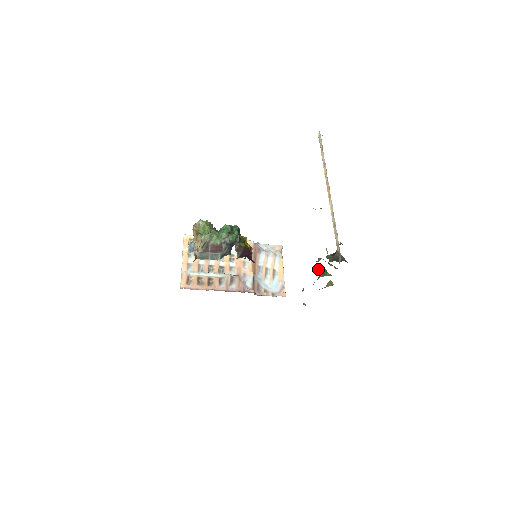
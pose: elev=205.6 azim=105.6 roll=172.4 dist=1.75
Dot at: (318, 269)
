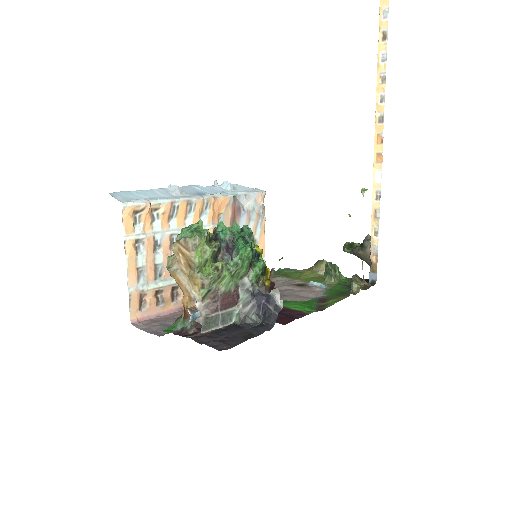
Dot at: (328, 265)
